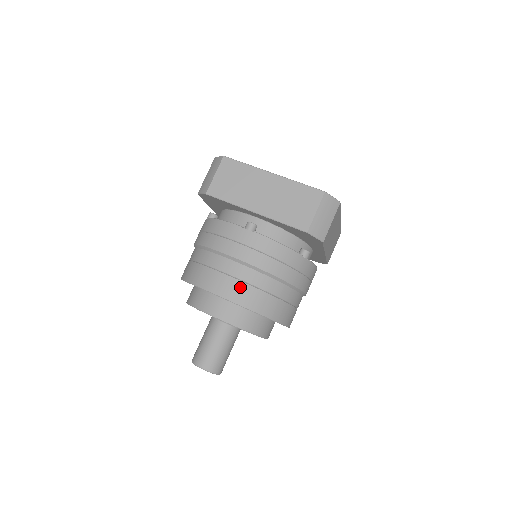
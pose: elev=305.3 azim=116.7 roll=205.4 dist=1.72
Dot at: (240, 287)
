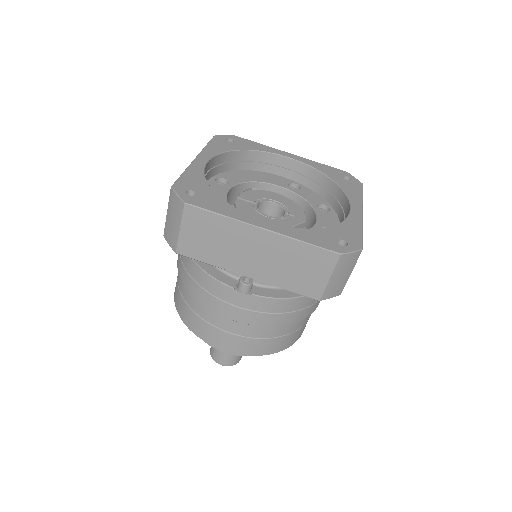
Dot at: (246, 342)
